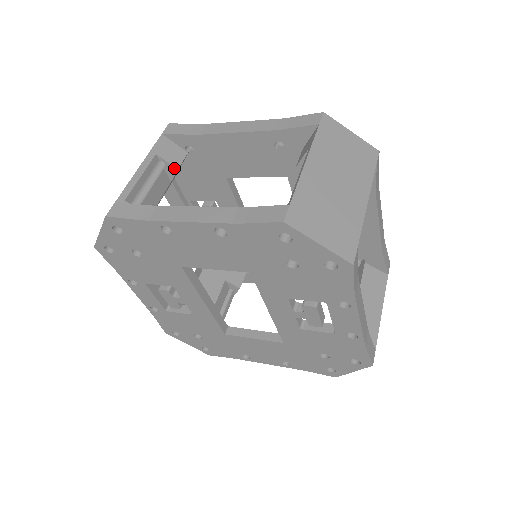
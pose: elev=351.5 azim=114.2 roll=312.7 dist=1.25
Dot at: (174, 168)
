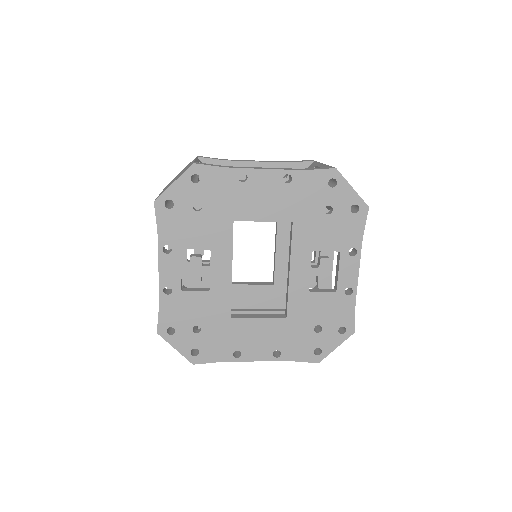
Dot at: occluded
